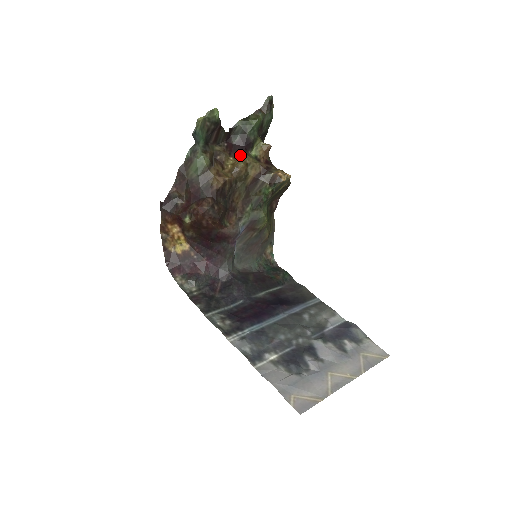
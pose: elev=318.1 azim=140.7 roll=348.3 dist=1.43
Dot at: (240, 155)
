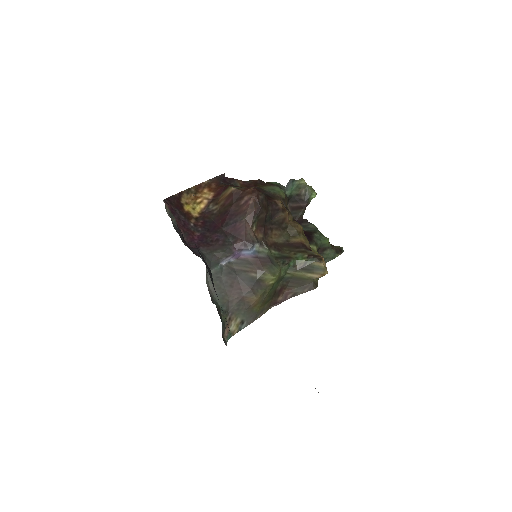
Dot at: occluded
